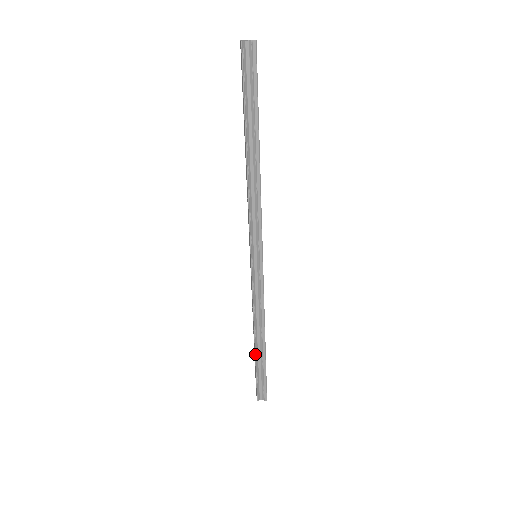
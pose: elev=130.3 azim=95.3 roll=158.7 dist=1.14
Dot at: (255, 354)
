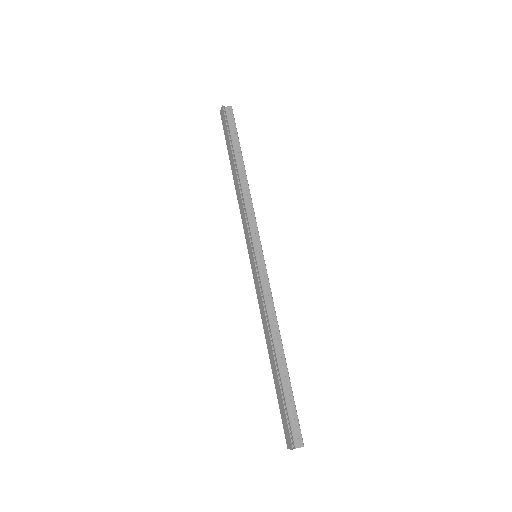
Dot at: (276, 369)
